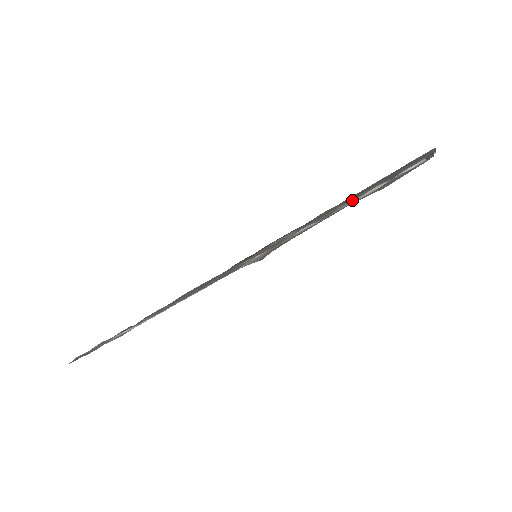
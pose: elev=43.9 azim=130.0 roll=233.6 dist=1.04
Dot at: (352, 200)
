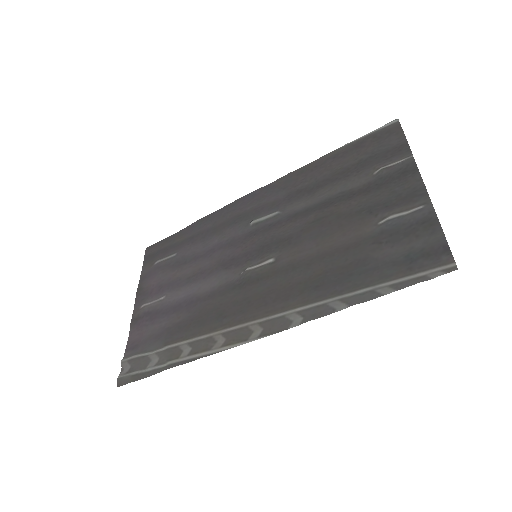
Dot at: (395, 290)
